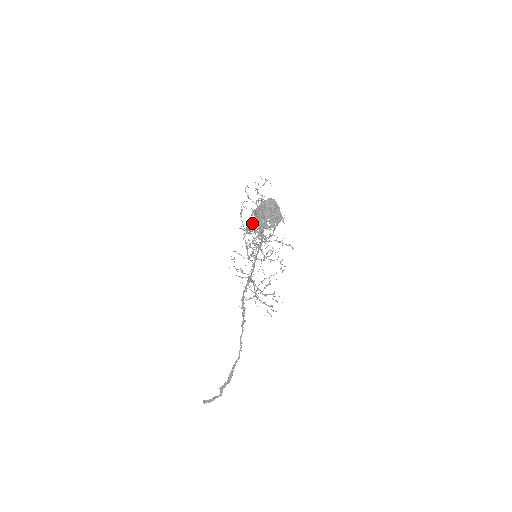
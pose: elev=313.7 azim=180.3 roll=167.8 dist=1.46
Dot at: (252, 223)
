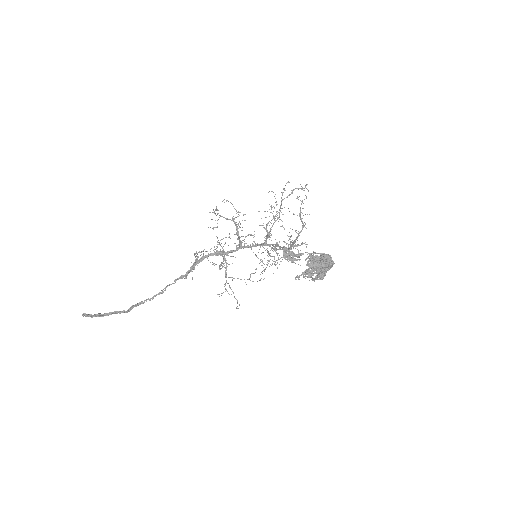
Dot at: (296, 256)
